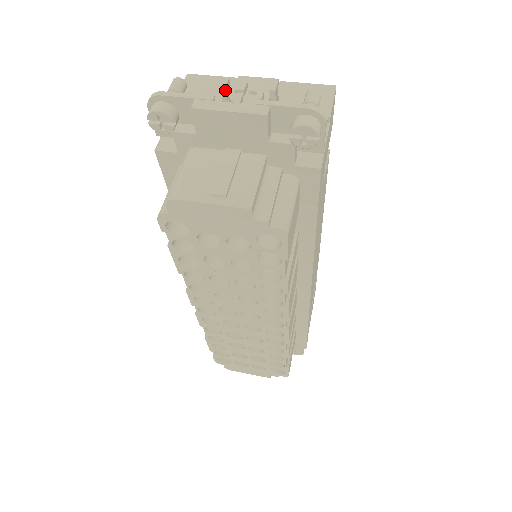
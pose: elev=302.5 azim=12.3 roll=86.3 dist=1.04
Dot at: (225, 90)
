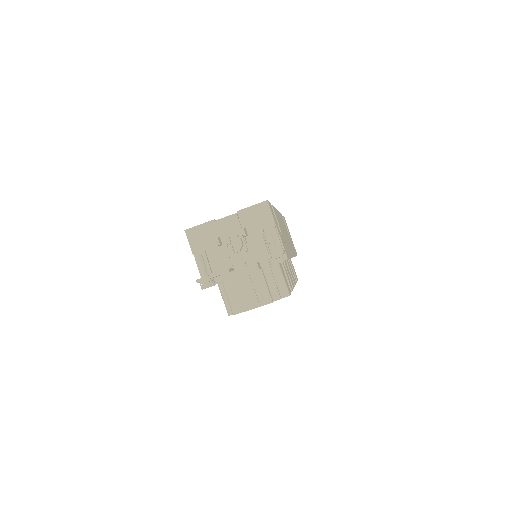
Dot at: occluded
